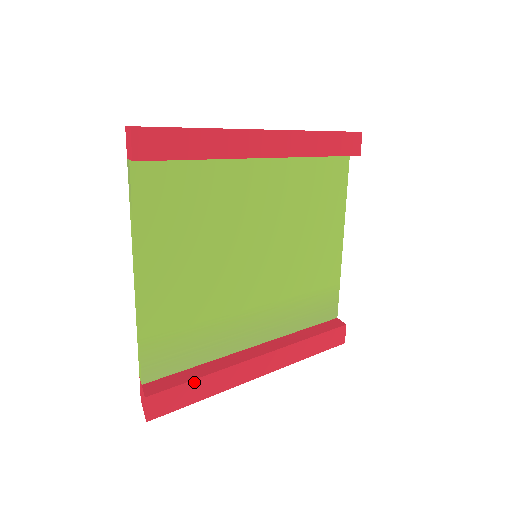
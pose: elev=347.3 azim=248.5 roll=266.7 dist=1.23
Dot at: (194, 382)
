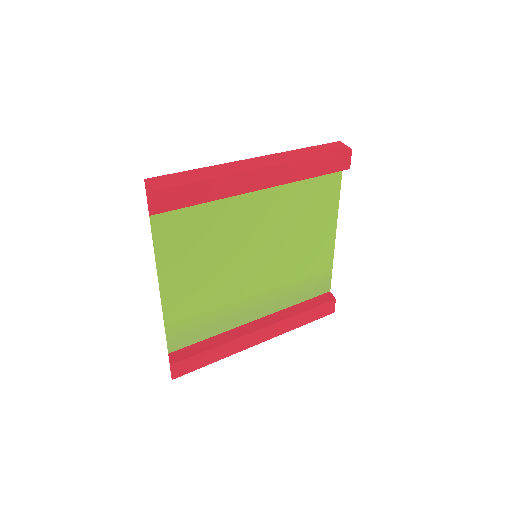
Dot at: (206, 352)
